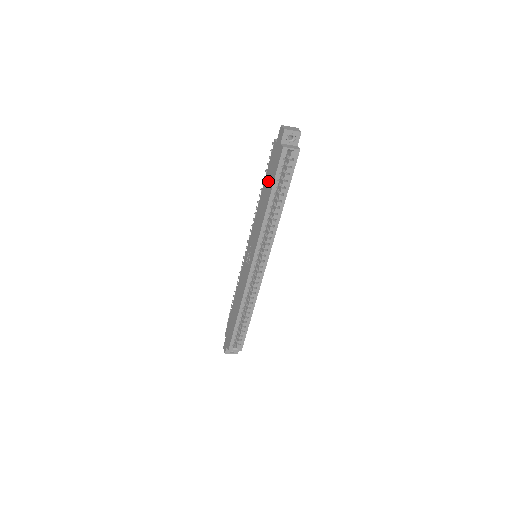
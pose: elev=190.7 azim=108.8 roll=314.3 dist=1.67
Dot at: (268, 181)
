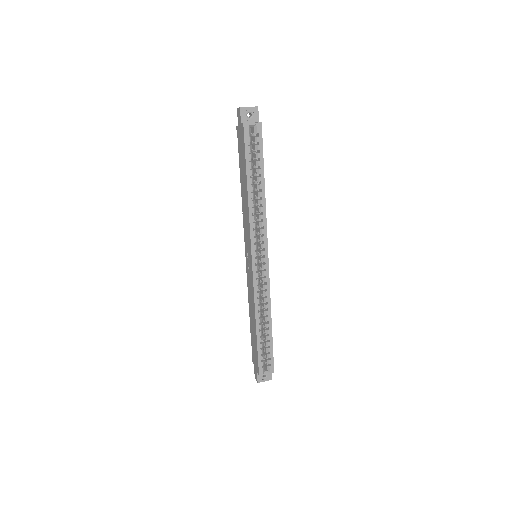
Dot at: (242, 168)
